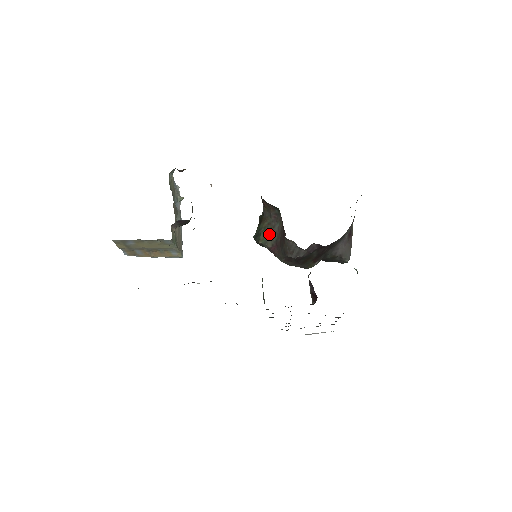
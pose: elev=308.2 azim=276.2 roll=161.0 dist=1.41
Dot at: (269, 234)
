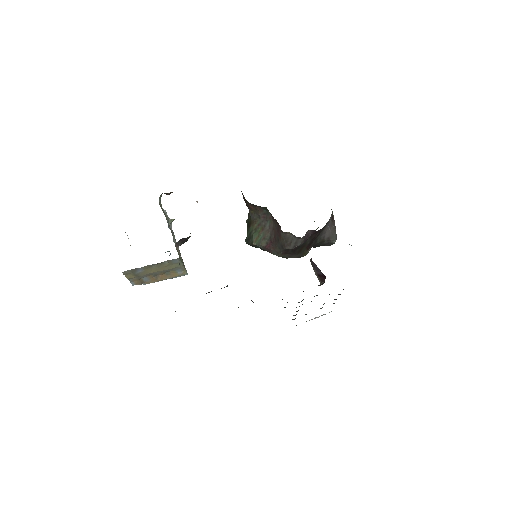
Dot at: (261, 234)
